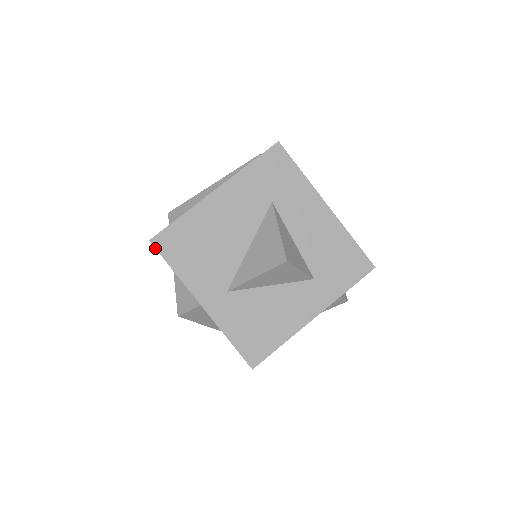
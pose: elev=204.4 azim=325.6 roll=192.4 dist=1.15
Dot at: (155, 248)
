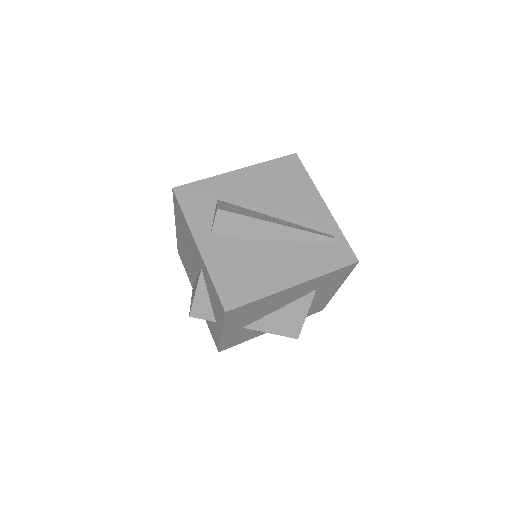
Dot at: (225, 315)
